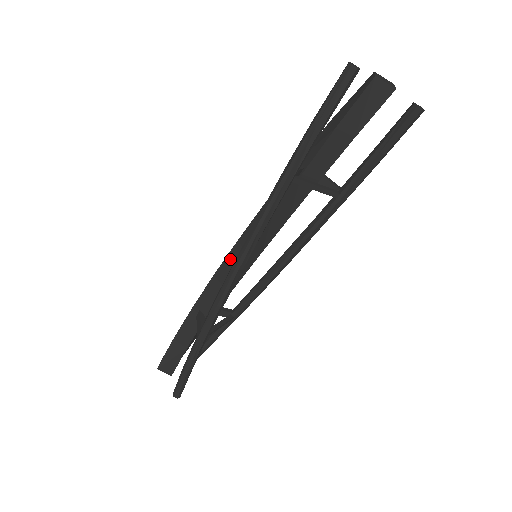
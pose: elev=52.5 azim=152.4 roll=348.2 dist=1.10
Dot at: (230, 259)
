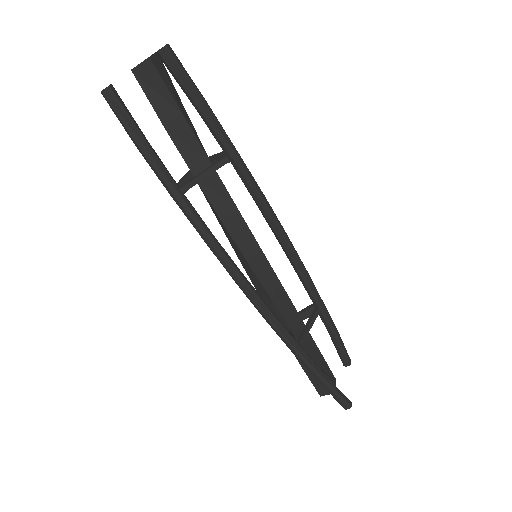
Dot at: (250, 276)
